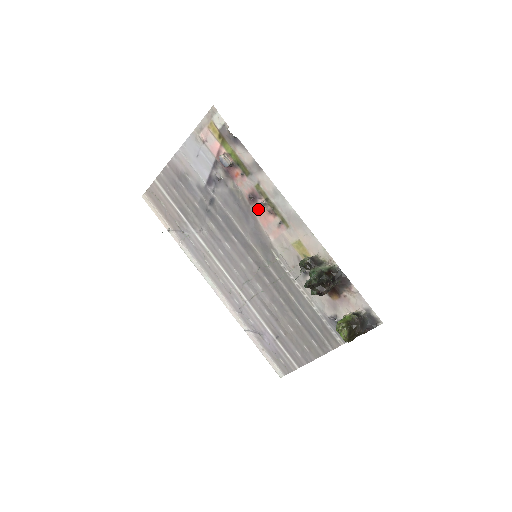
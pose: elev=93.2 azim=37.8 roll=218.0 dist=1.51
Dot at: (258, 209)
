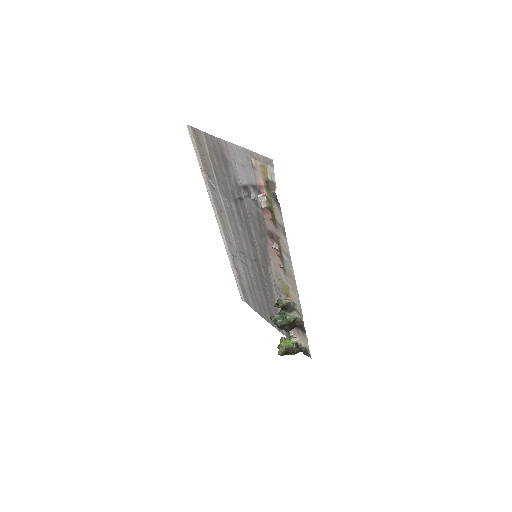
Dot at: (271, 243)
